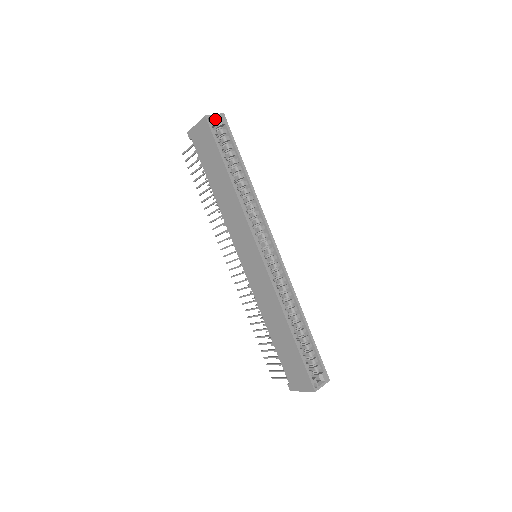
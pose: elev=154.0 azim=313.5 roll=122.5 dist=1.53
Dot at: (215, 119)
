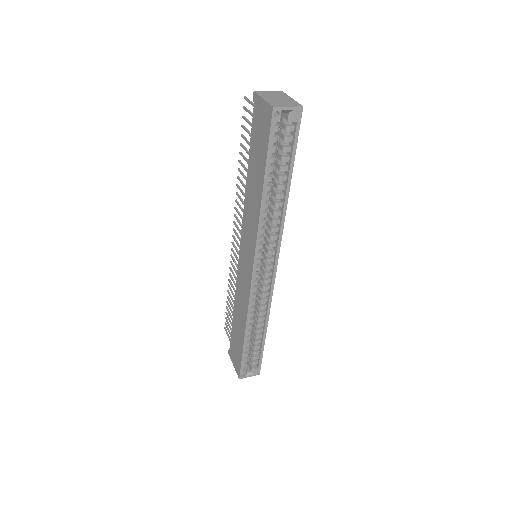
Dot at: (286, 111)
